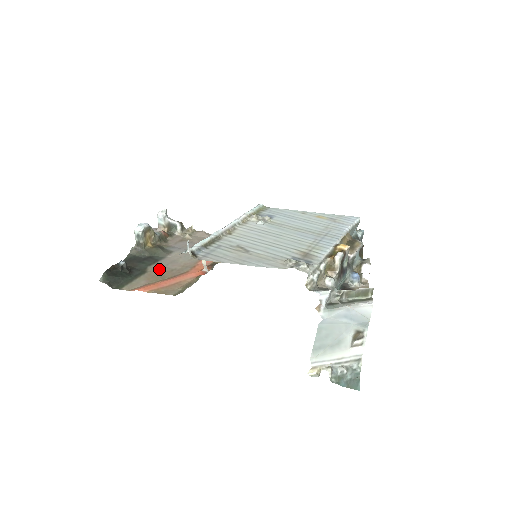
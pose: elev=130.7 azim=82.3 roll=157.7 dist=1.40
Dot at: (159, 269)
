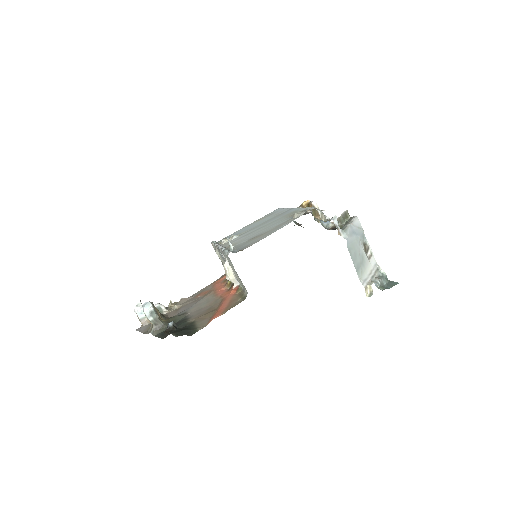
Dot at: (199, 315)
